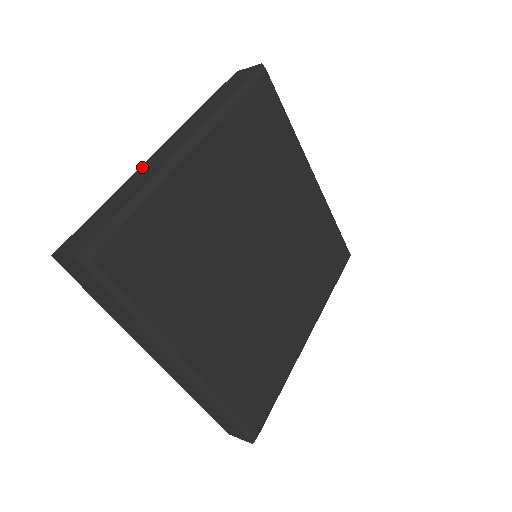
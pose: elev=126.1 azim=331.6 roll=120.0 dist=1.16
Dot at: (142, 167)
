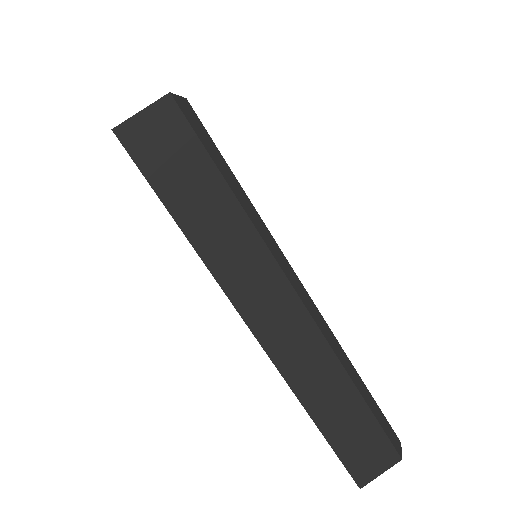
Dot at: (286, 371)
